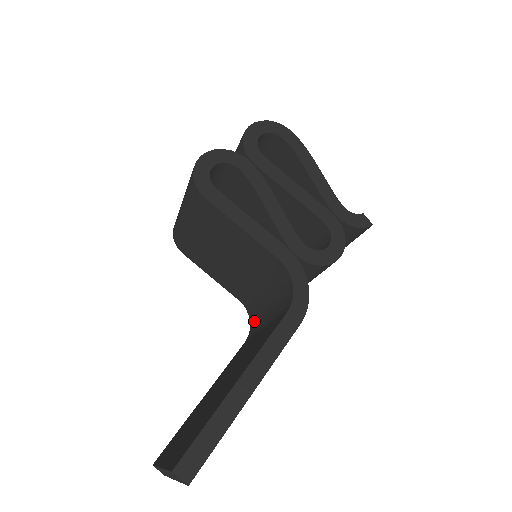
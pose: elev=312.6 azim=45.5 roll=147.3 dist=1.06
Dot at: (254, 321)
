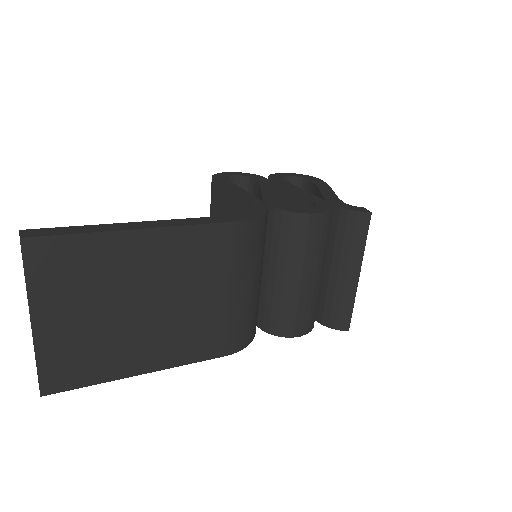
Dot at: occluded
